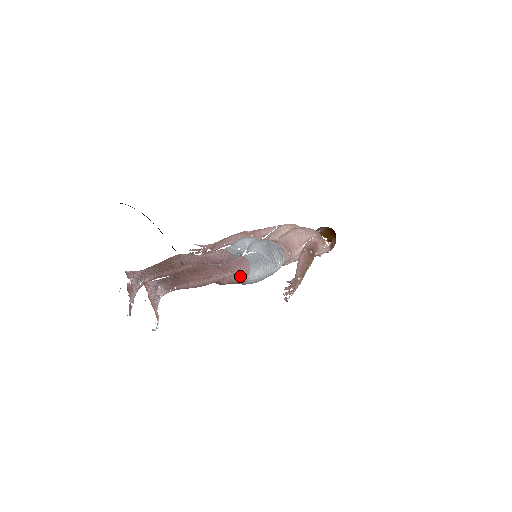
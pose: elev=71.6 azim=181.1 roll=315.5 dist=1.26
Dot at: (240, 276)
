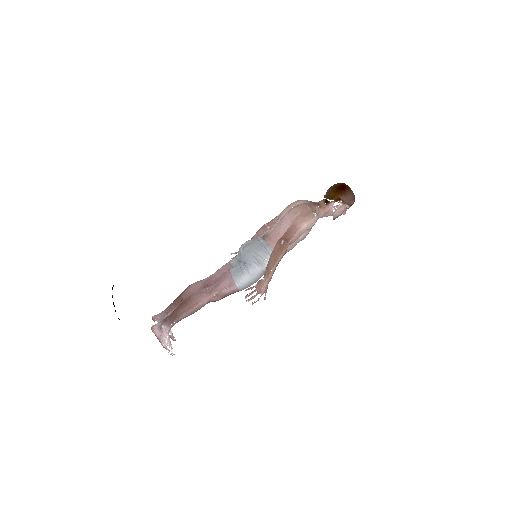
Dot at: (227, 290)
